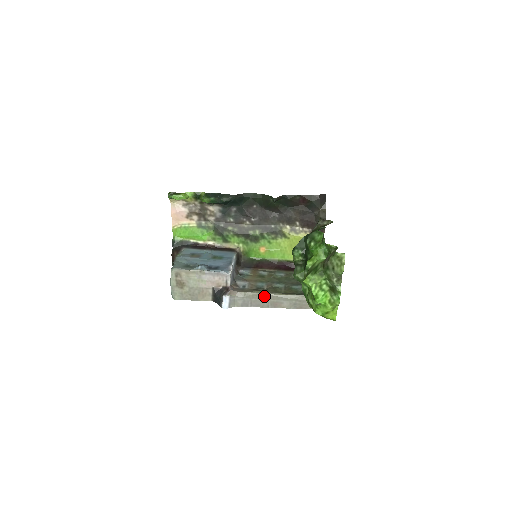
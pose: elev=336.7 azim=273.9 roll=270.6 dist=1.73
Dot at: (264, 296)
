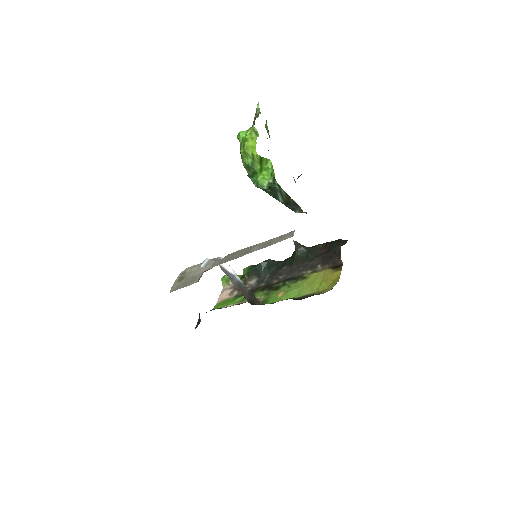
Dot at: (239, 251)
